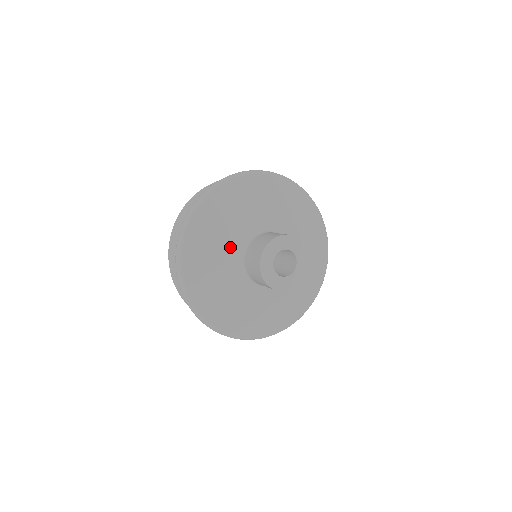
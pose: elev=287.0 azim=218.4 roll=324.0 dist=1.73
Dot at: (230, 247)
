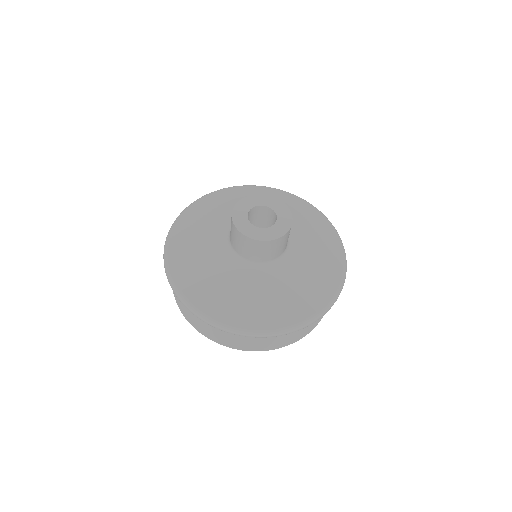
Dot at: (227, 219)
